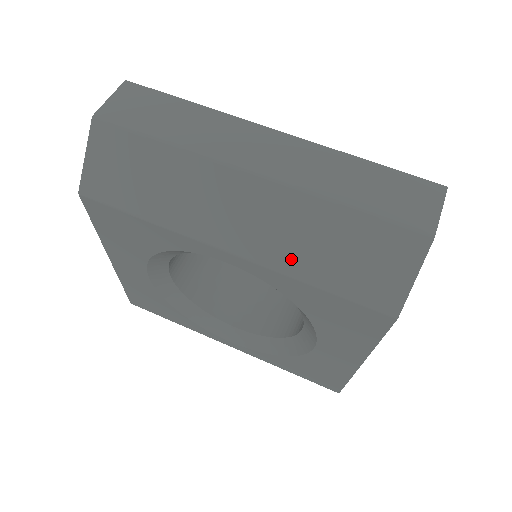
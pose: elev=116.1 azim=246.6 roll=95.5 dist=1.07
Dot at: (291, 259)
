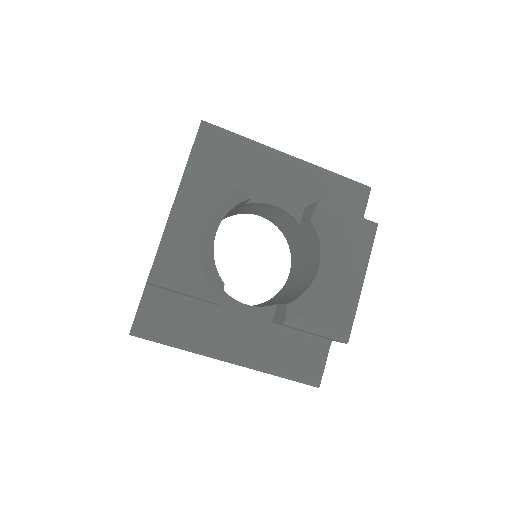
Dot at: occluded
